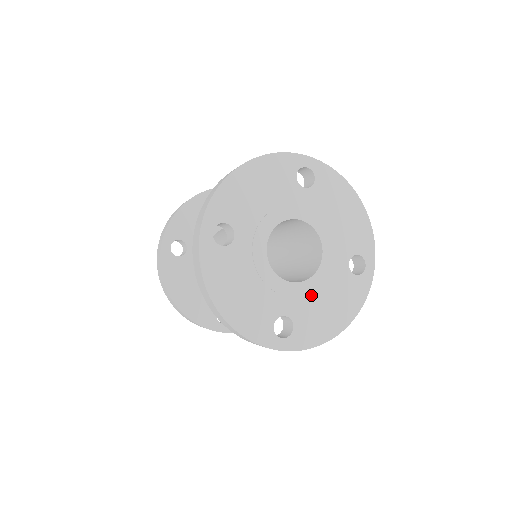
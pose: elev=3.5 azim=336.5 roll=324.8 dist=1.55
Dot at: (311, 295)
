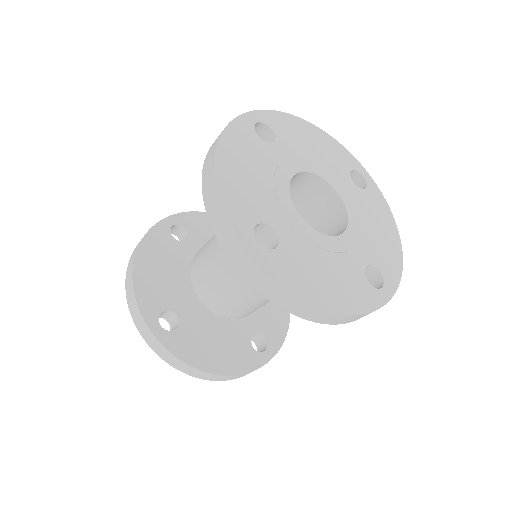
Dot at: (361, 232)
